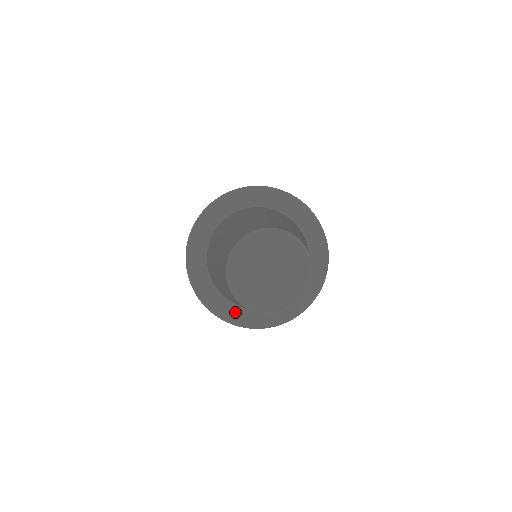
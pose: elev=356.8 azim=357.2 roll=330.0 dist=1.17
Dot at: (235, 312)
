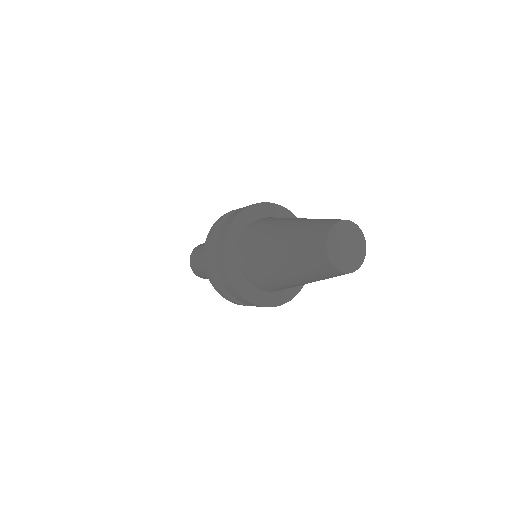
Dot at: (283, 295)
